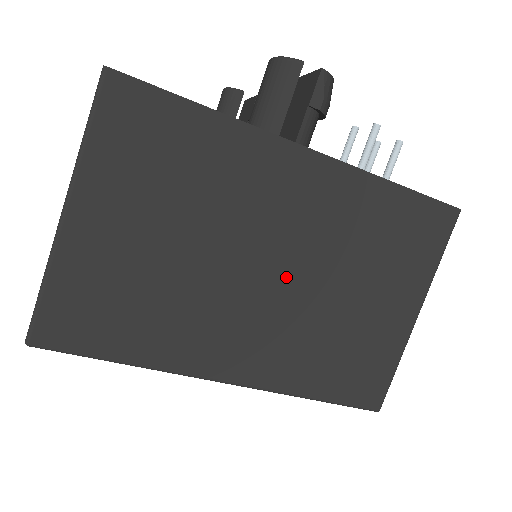
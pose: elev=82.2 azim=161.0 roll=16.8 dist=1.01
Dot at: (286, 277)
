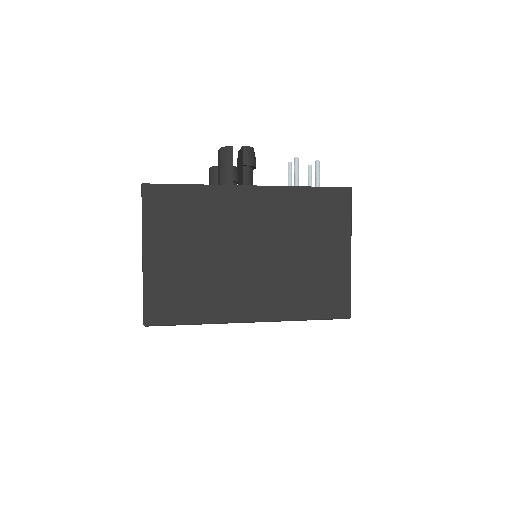
Dot at: (263, 255)
